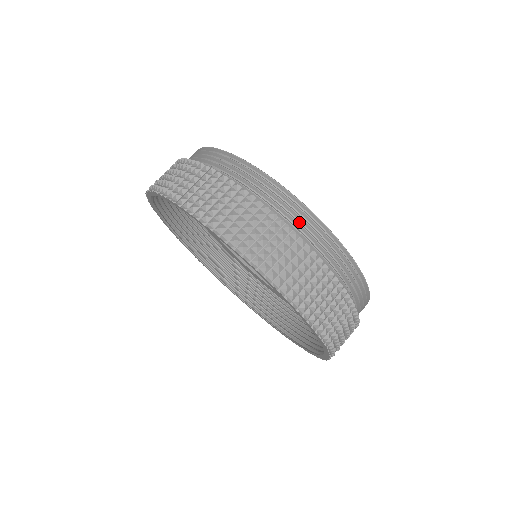
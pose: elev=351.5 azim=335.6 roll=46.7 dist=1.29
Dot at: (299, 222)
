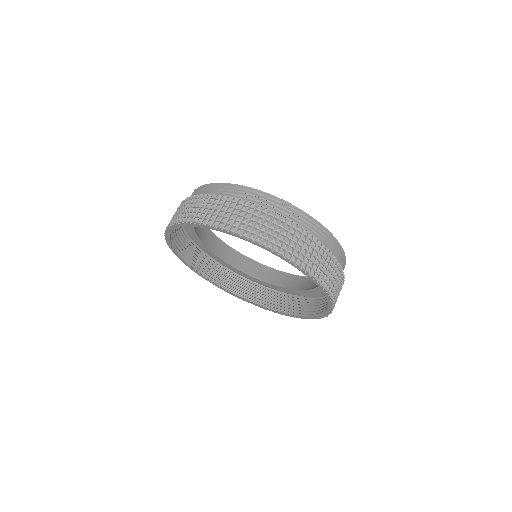
Dot at: (340, 262)
